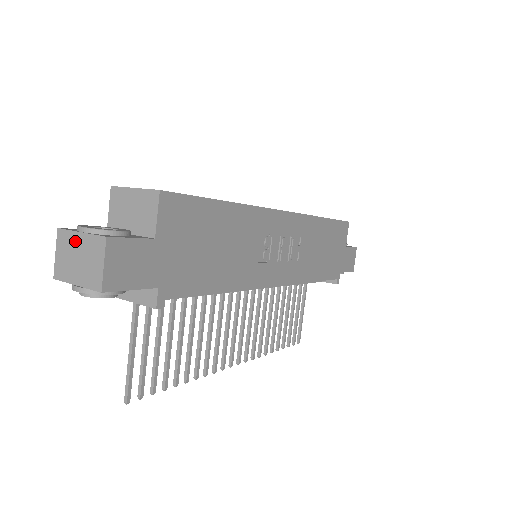
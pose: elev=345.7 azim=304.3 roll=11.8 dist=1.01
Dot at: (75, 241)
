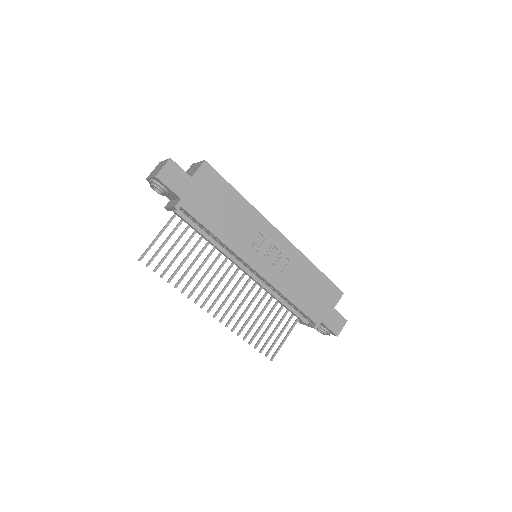
Dot at: (161, 163)
